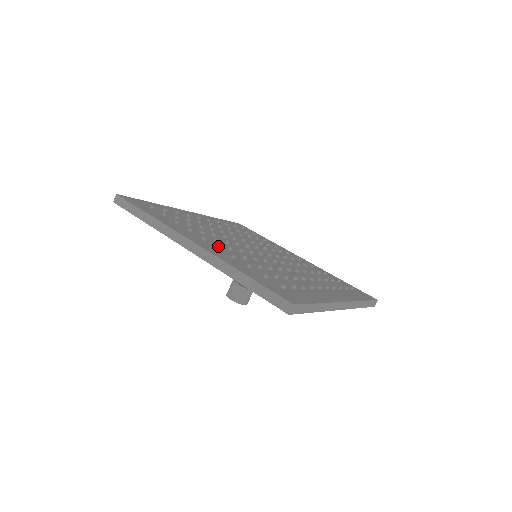
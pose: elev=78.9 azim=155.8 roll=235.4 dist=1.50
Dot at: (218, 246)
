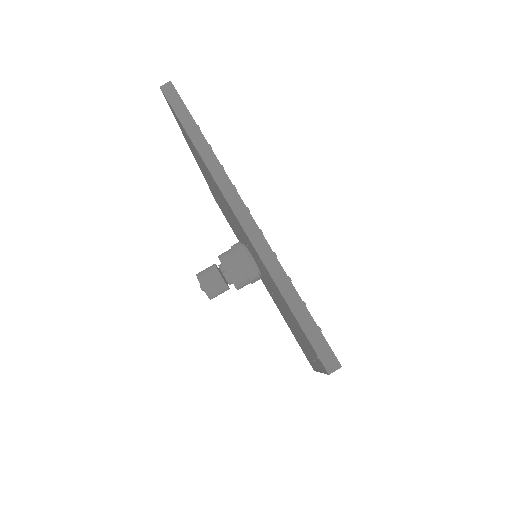
Dot at: occluded
